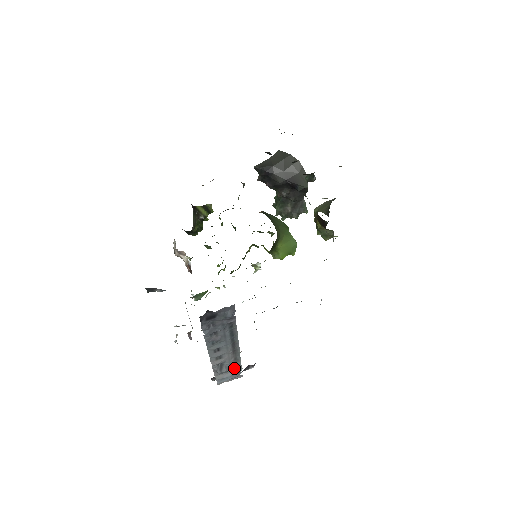
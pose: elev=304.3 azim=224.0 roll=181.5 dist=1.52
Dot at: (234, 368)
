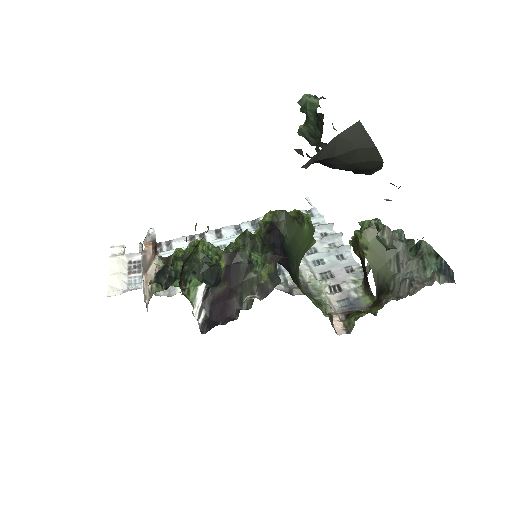
Dot at: occluded
